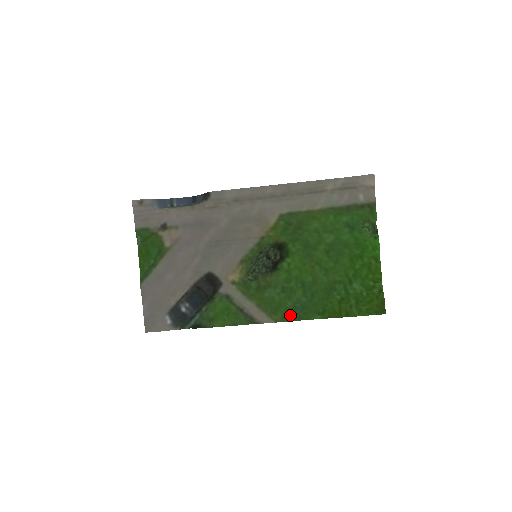
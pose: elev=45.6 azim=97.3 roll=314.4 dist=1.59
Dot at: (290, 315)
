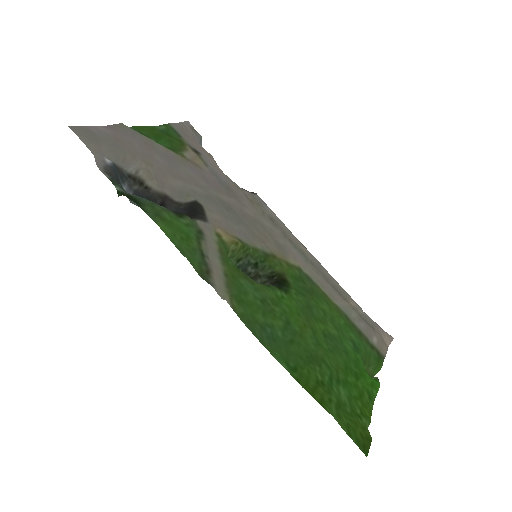
Dot at: (252, 325)
